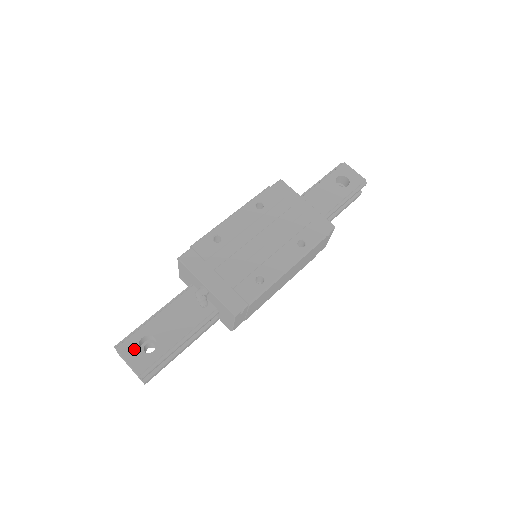
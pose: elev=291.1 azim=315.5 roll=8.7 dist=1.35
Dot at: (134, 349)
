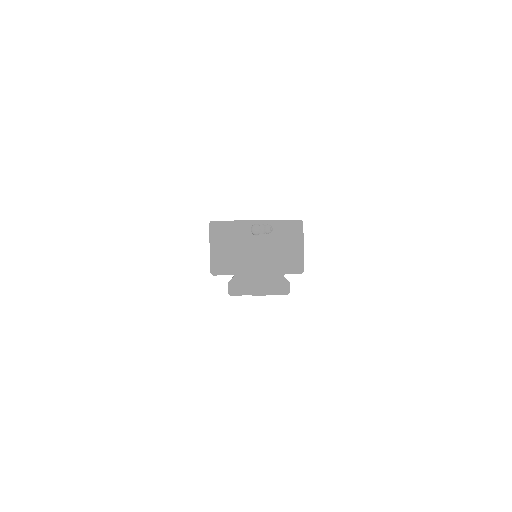
Dot at: occluded
